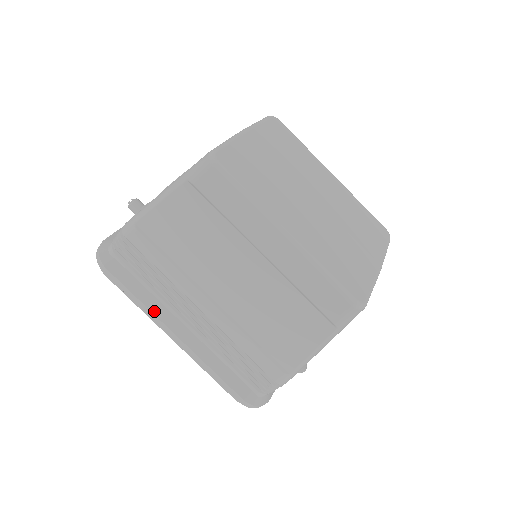
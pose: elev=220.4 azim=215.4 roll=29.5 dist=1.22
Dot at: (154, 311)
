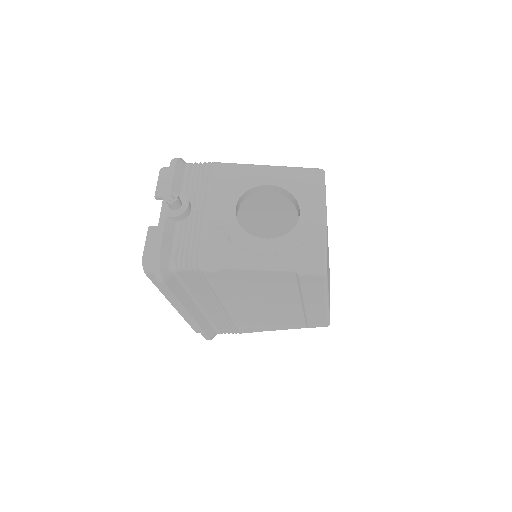
Dot at: (184, 304)
